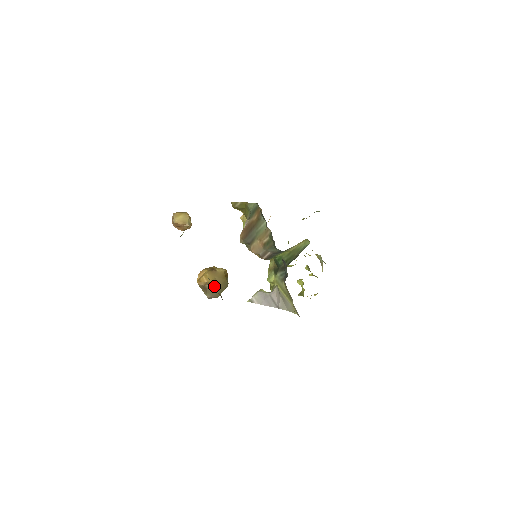
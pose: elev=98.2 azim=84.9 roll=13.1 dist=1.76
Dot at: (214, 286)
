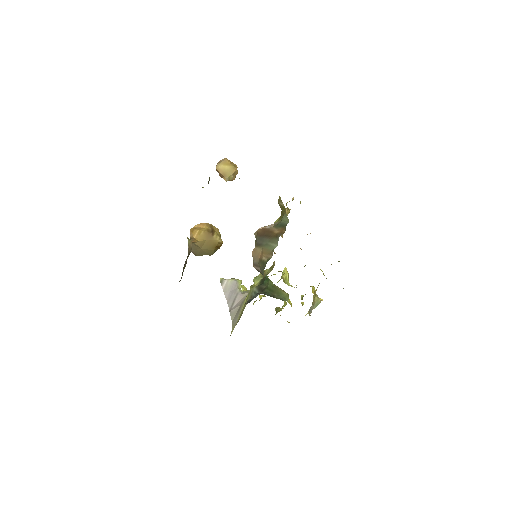
Dot at: (198, 246)
